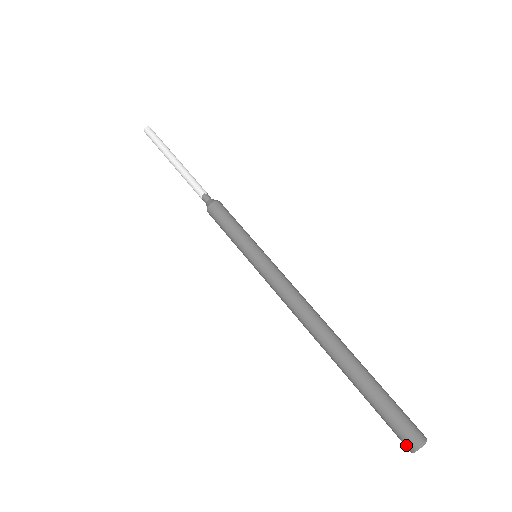
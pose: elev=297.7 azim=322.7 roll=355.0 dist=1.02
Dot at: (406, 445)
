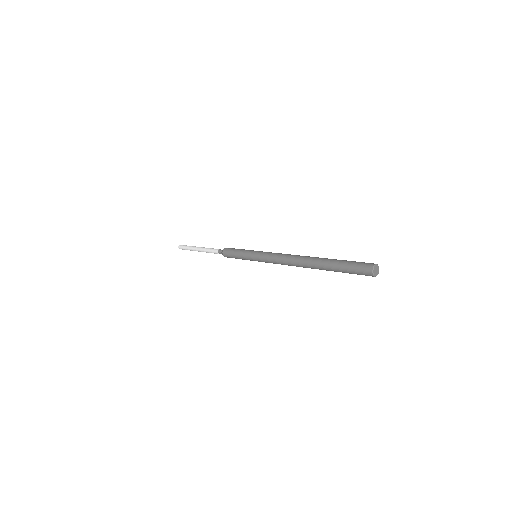
Dot at: (367, 270)
